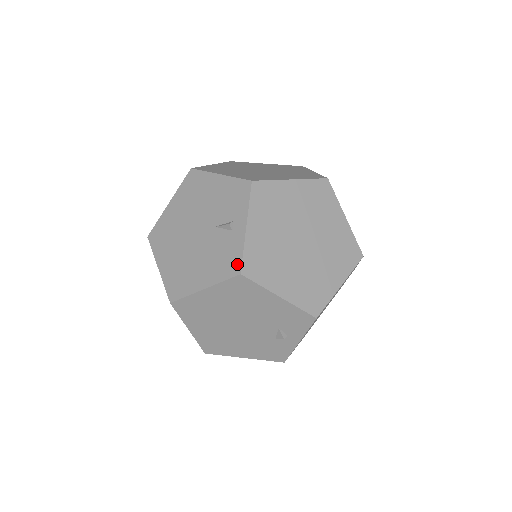
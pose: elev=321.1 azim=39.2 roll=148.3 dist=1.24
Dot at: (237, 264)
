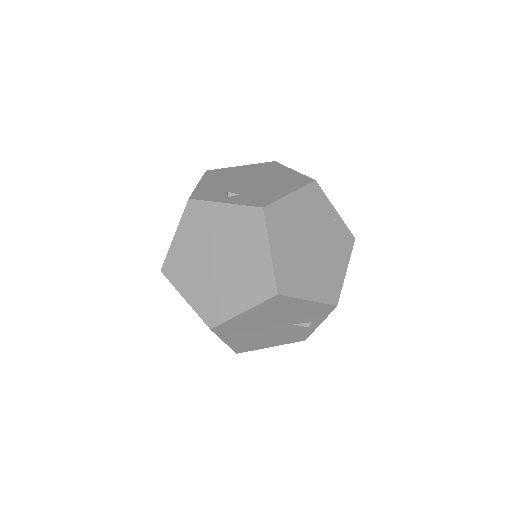
Dot at: (305, 338)
